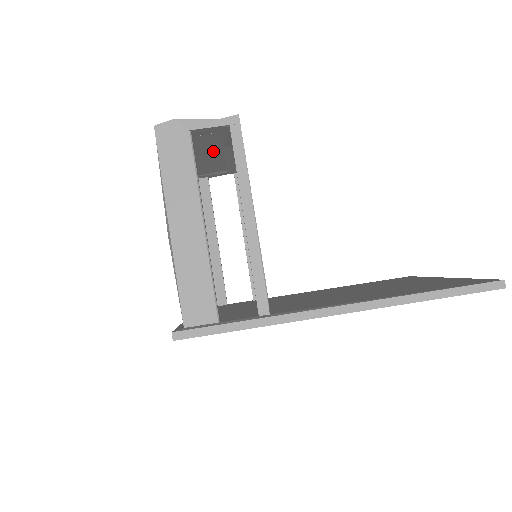
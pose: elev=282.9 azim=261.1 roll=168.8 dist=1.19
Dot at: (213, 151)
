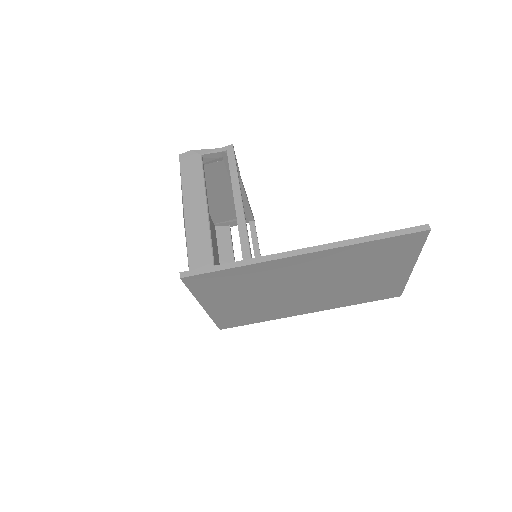
Dot at: (224, 186)
